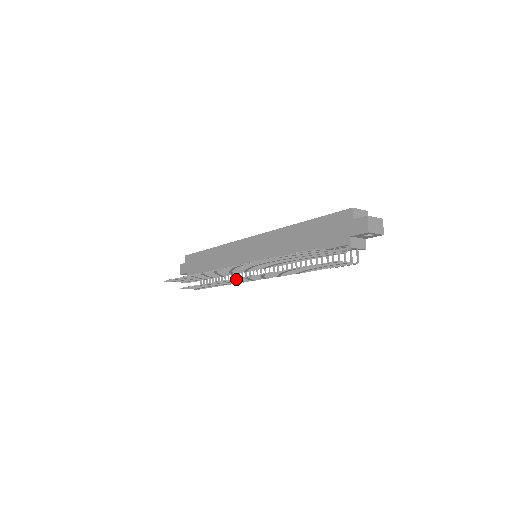
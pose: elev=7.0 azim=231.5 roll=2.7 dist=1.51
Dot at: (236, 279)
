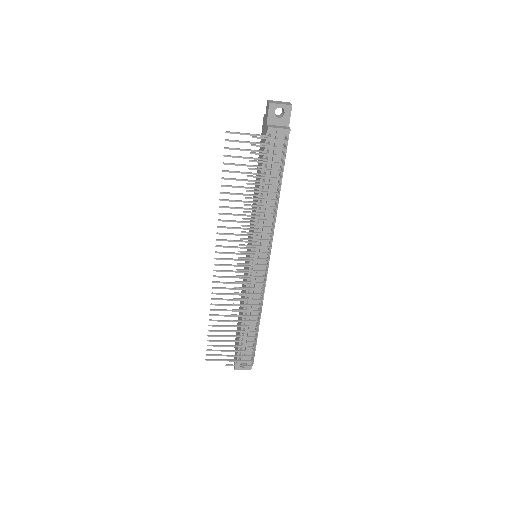
Dot at: (238, 276)
